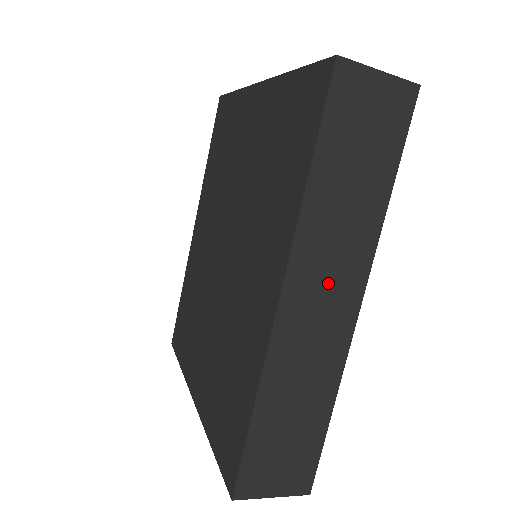
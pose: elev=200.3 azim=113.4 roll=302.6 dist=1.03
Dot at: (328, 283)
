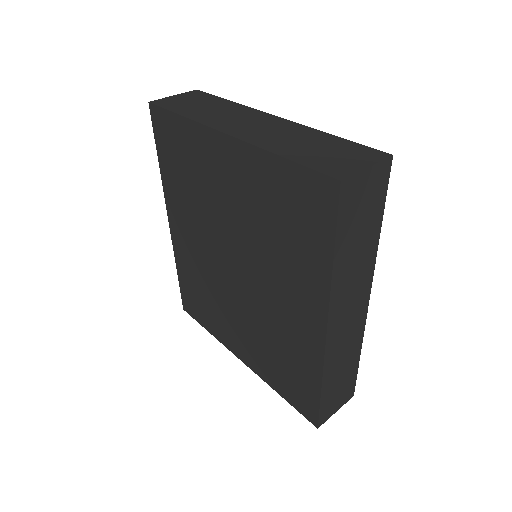
Dot at: (351, 304)
